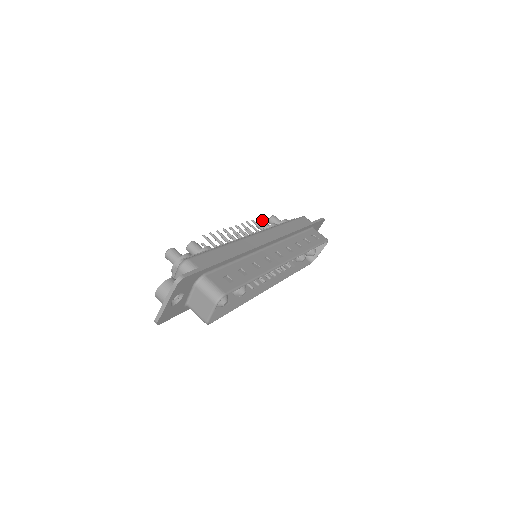
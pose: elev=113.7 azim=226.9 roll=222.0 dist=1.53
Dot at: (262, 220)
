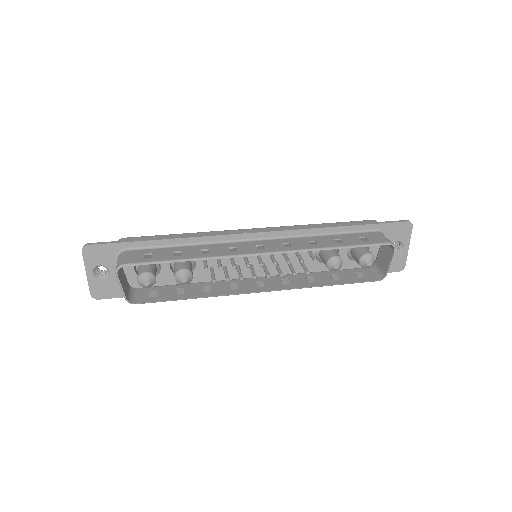
Dot at: occluded
